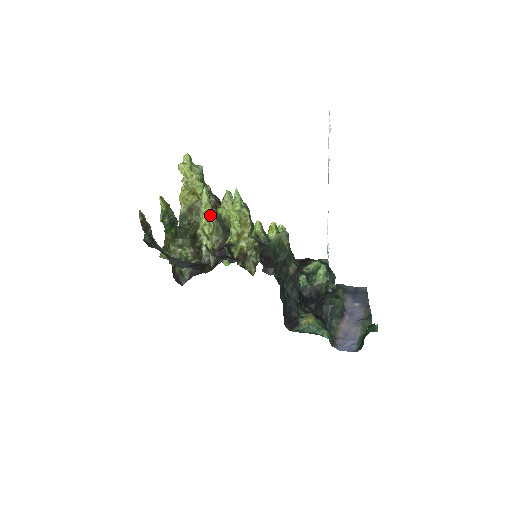
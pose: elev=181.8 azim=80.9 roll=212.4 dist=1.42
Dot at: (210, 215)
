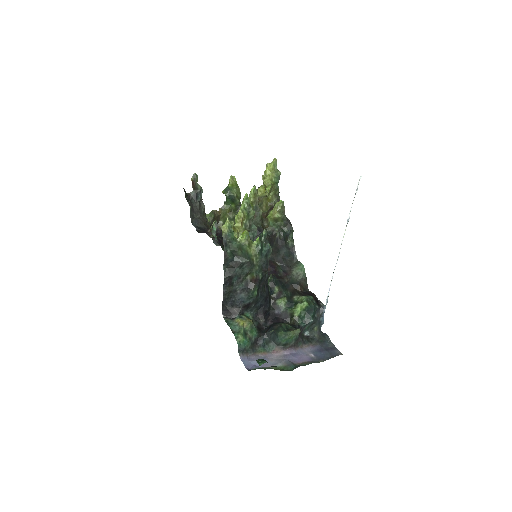
Dot at: occluded
